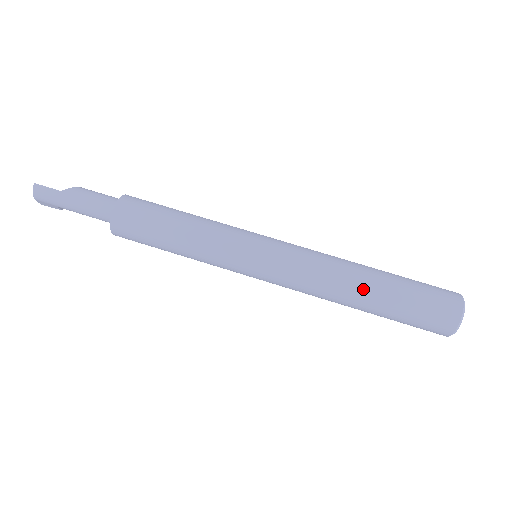
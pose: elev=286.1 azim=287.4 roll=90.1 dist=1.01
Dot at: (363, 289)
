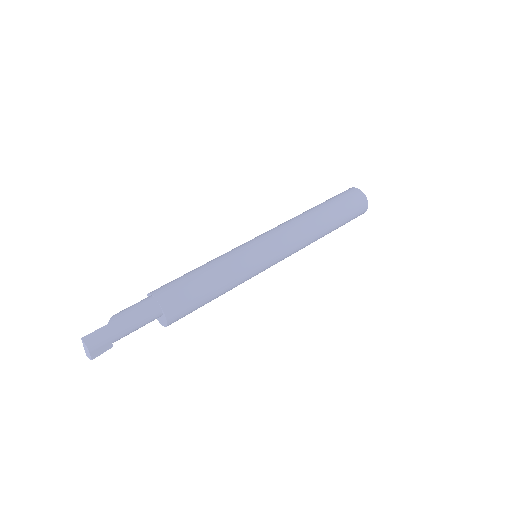
Dot at: (320, 216)
